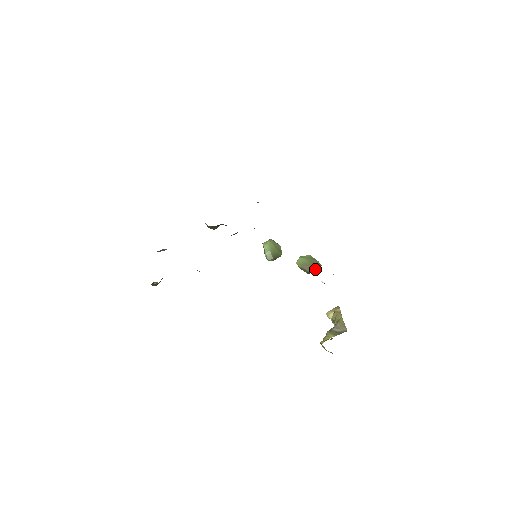
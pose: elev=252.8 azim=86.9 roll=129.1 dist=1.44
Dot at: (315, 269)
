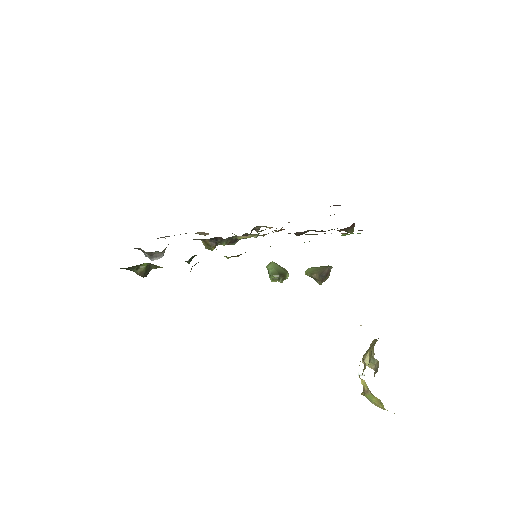
Dot at: (326, 271)
